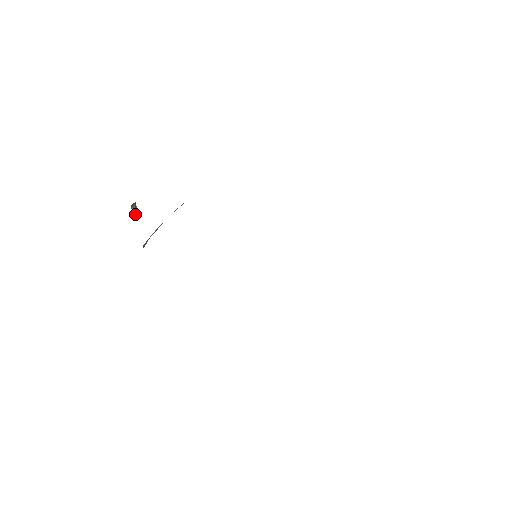
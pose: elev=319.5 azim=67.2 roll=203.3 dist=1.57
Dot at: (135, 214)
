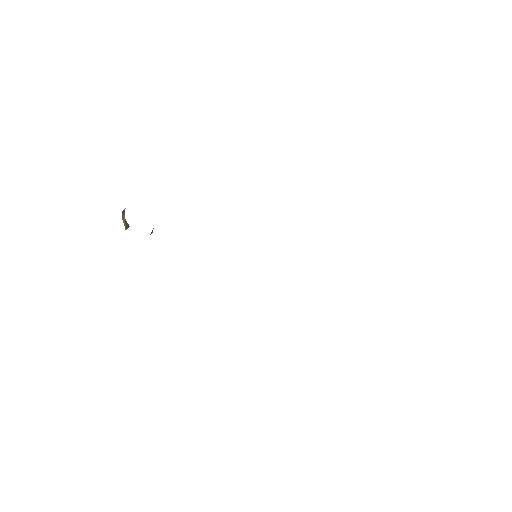
Dot at: (126, 228)
